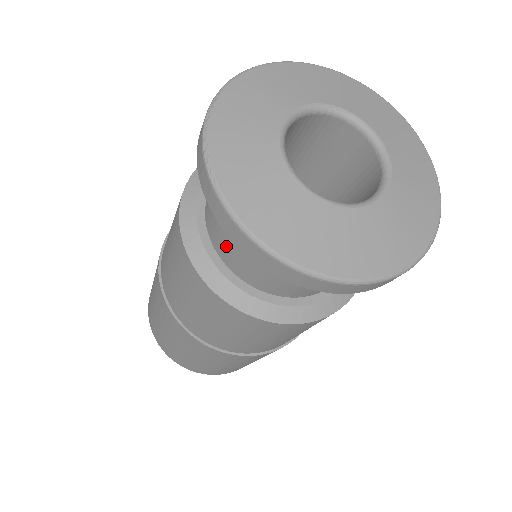
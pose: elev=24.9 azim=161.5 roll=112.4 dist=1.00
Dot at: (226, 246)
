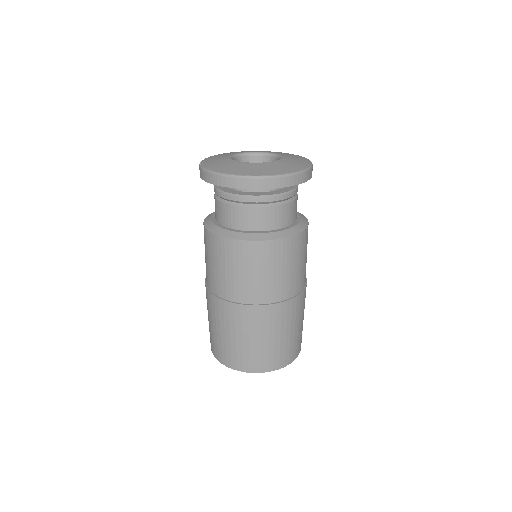
Dot at: (224, 214)
